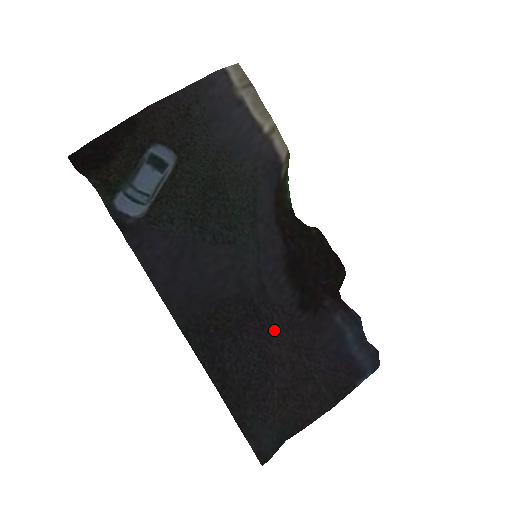
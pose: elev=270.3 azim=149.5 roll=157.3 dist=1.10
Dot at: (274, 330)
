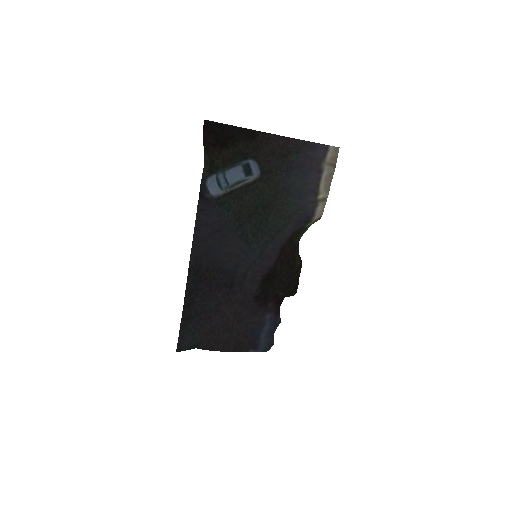
Dot at: (233, 299)
